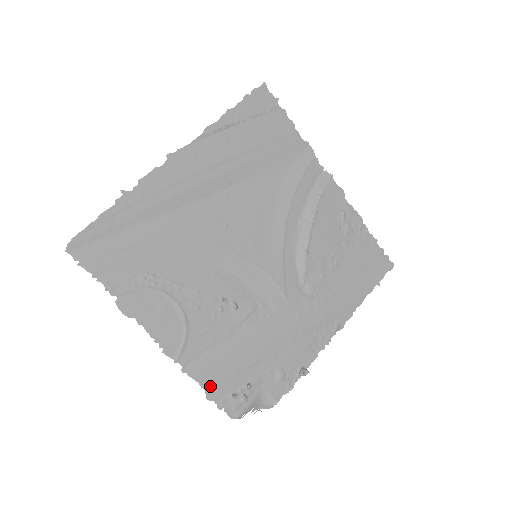
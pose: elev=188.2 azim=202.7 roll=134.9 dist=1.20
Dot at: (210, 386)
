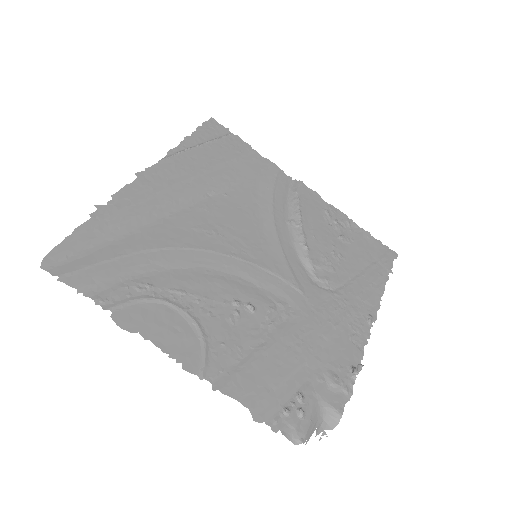
Dot at: (253, 403)
